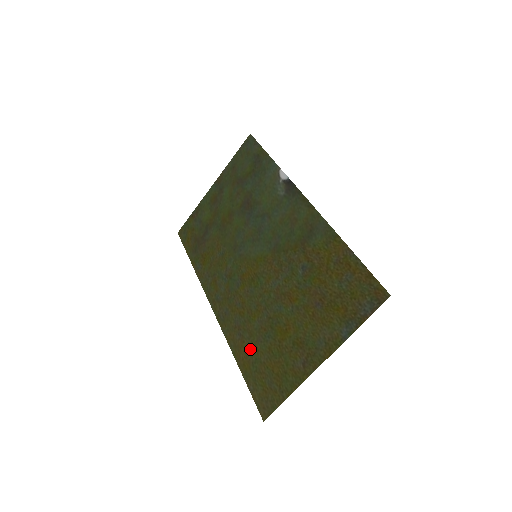
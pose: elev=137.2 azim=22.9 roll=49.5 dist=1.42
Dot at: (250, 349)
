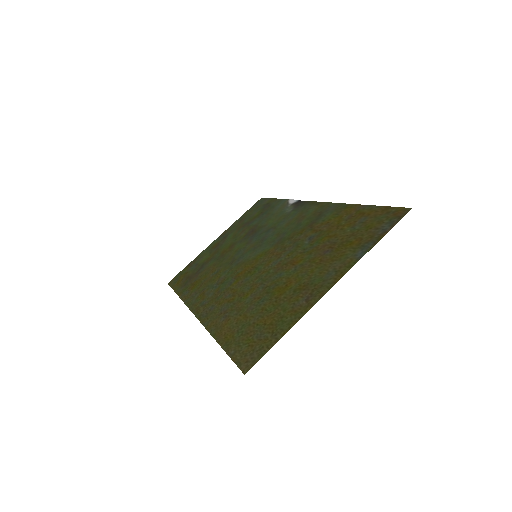
Dot at: (237, 321)
